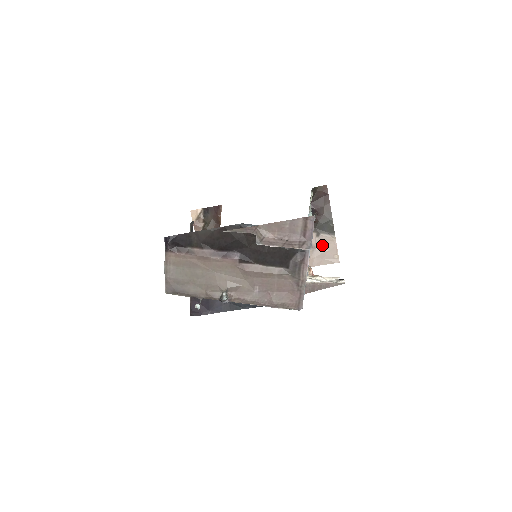
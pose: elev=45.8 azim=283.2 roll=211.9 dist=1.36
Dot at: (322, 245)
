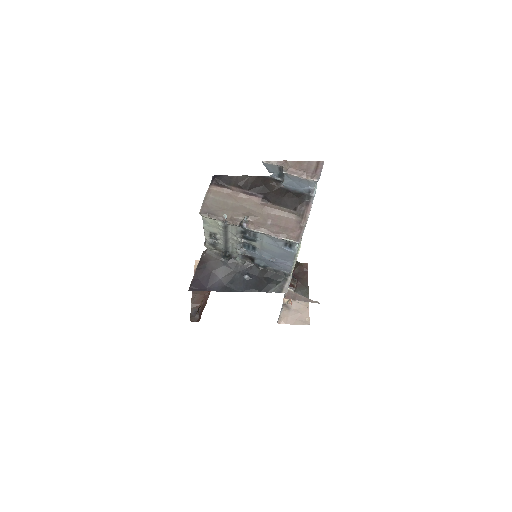
Dot at: (297, 308)
